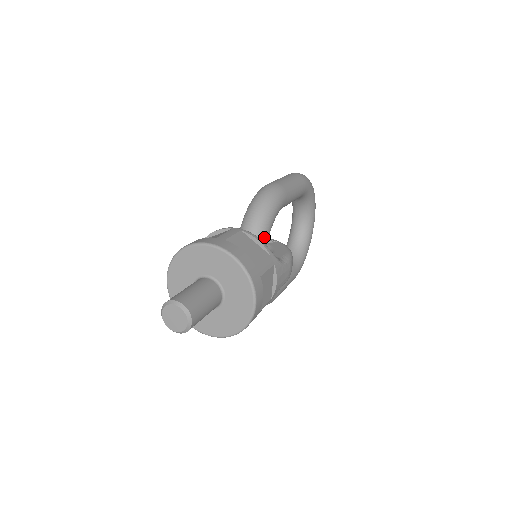
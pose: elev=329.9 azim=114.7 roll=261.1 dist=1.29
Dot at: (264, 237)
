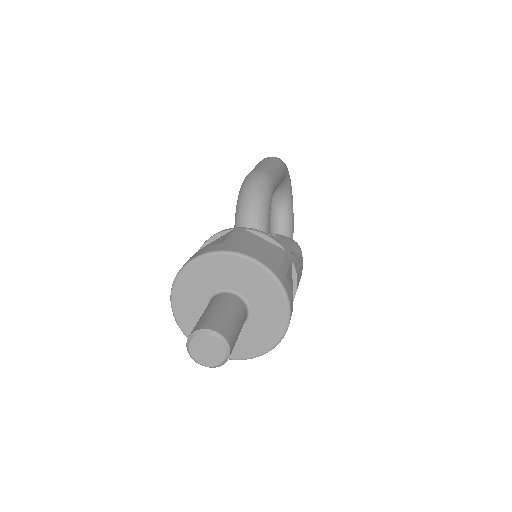
Dot at: (265, 232)
